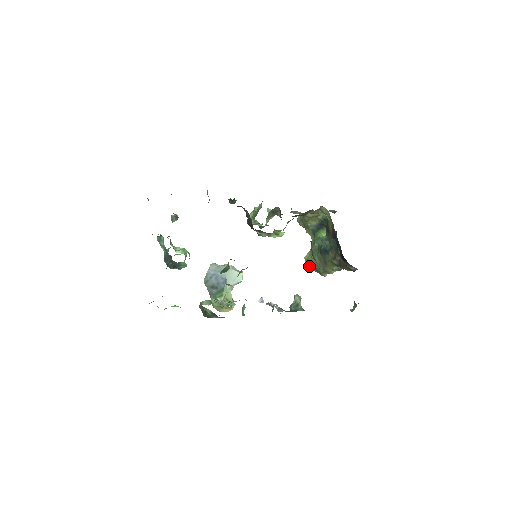
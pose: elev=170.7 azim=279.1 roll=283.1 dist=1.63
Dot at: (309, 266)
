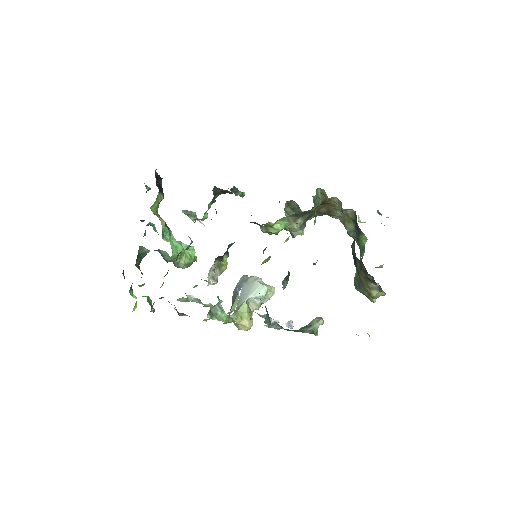
Dot at: (355, 288)
